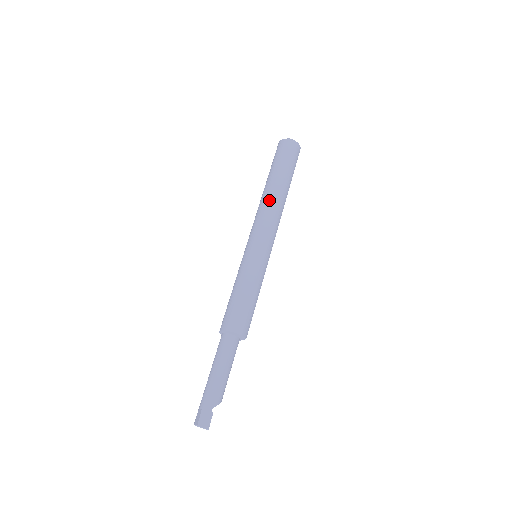
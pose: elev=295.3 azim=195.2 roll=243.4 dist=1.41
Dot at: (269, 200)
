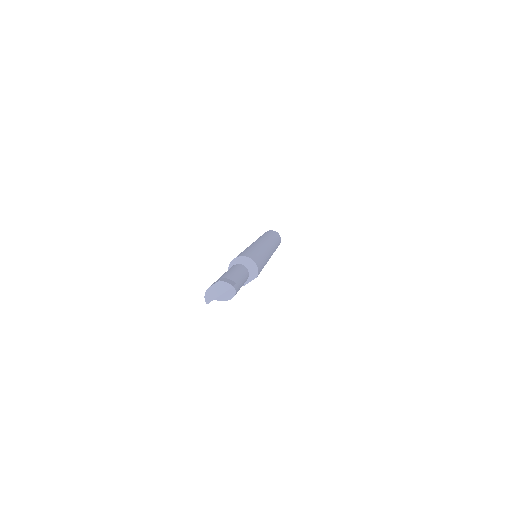
Dot at: (267, 237)
